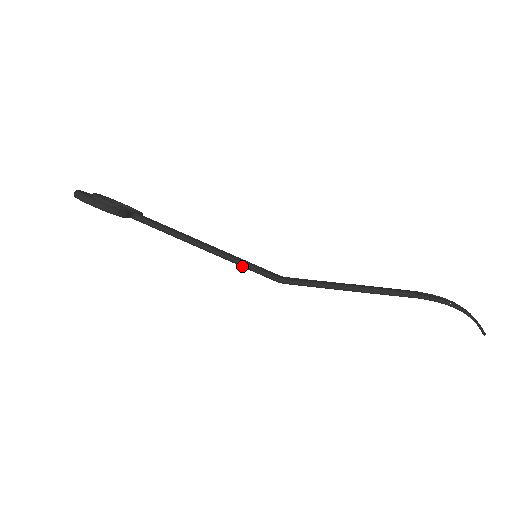
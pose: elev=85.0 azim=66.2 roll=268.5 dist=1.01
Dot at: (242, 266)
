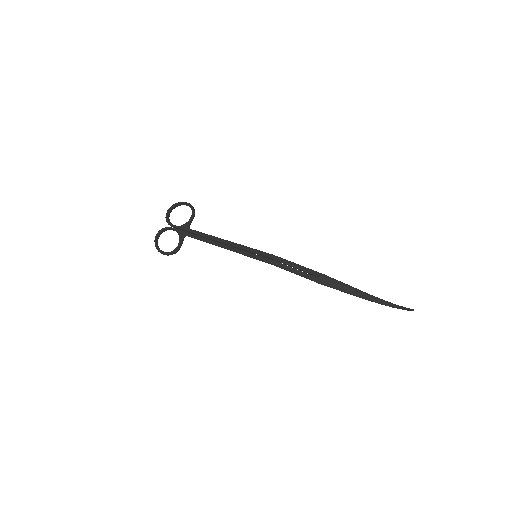
Dot at: (250, 248)
